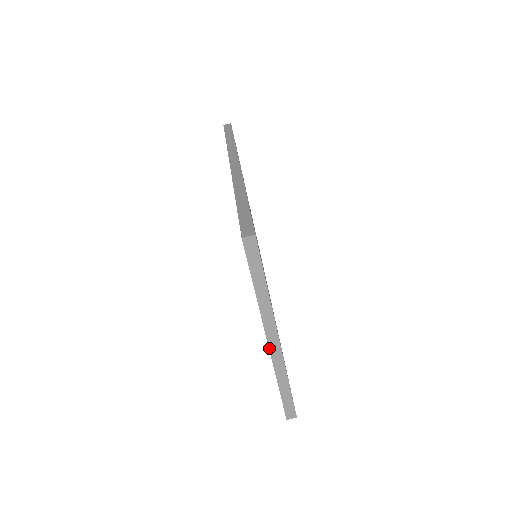
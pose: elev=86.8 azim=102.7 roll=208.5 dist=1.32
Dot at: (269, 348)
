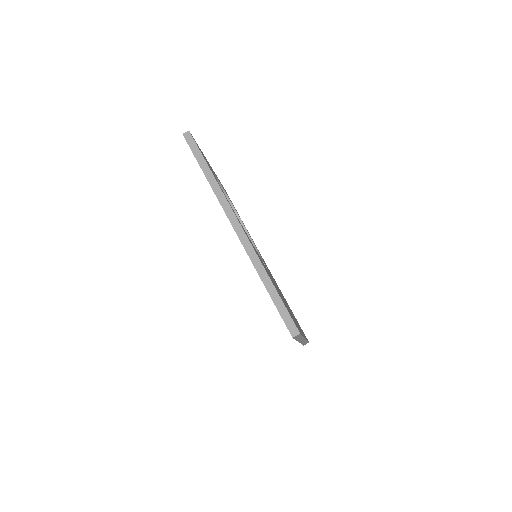
Dot at: (299, 342)
